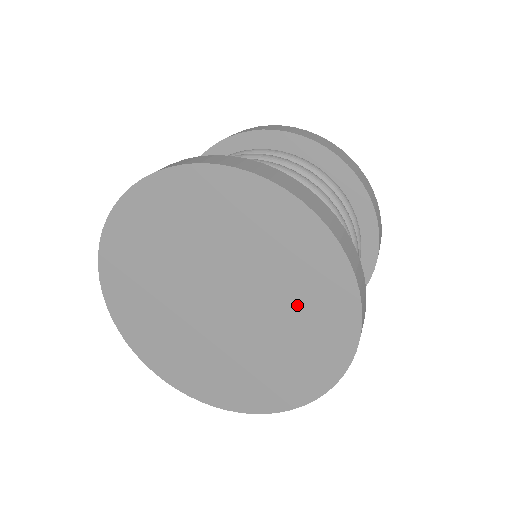
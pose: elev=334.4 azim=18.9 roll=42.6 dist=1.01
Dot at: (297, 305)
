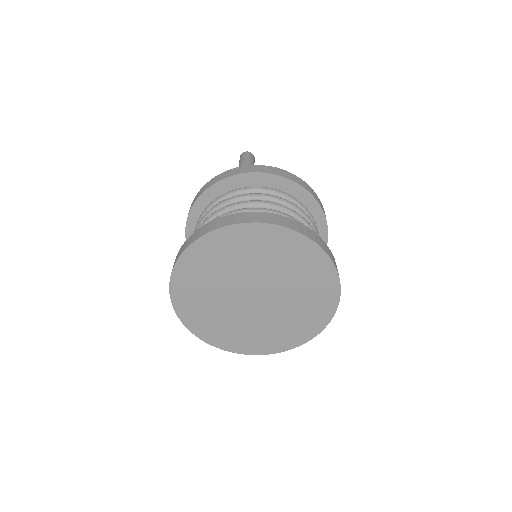
Dot at: (299, 311)
